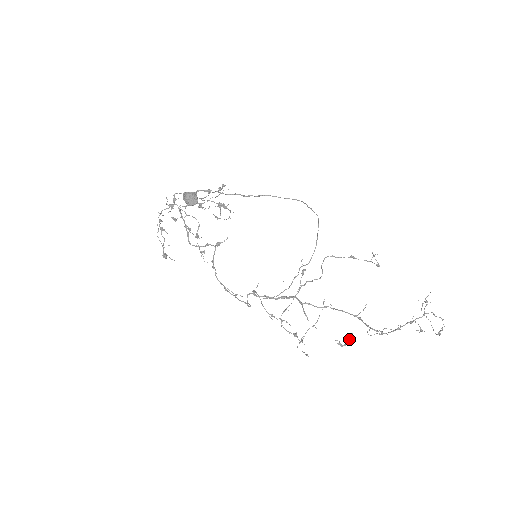
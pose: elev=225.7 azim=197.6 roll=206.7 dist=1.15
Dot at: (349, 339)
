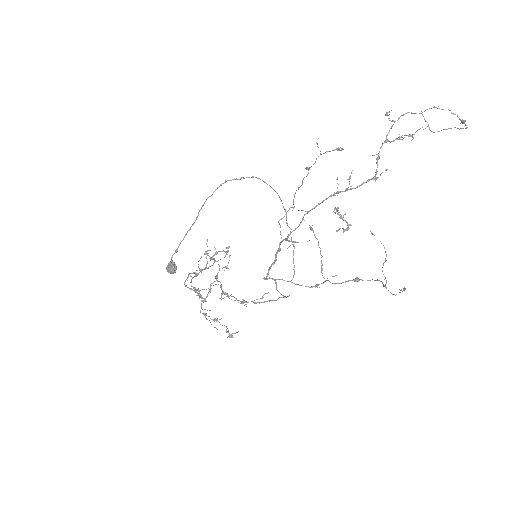
Dot at: (341, 215)
